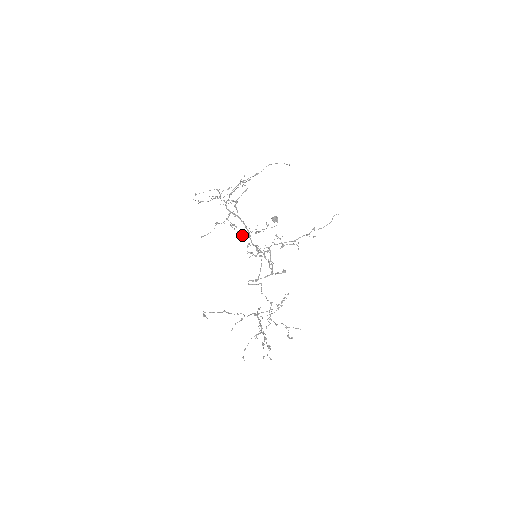
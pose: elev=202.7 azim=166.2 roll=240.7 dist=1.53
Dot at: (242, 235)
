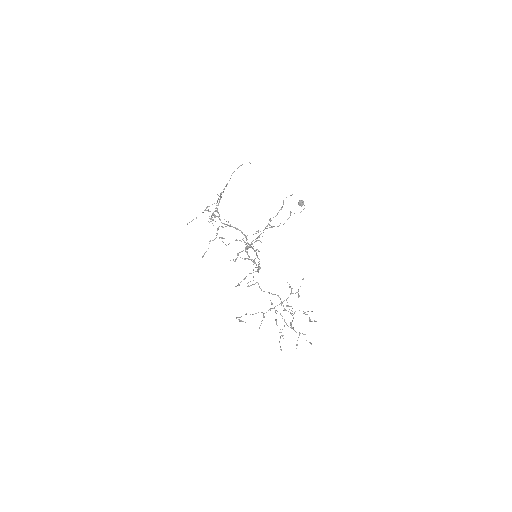
Dot at: occluded
